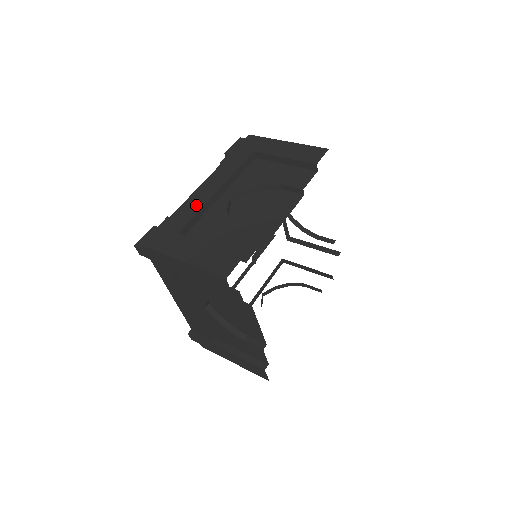
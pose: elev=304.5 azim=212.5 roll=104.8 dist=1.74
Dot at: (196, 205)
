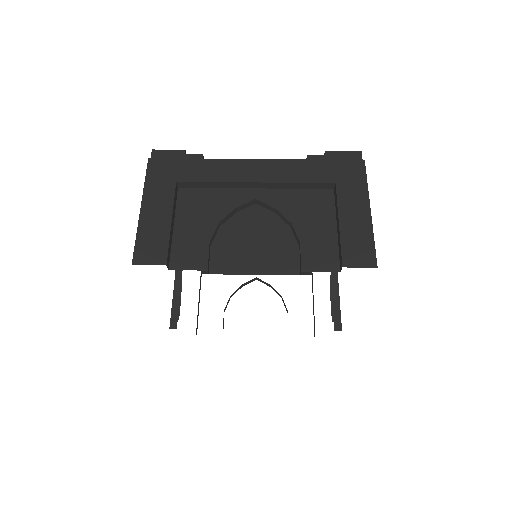
Dot at: (223, 174)
